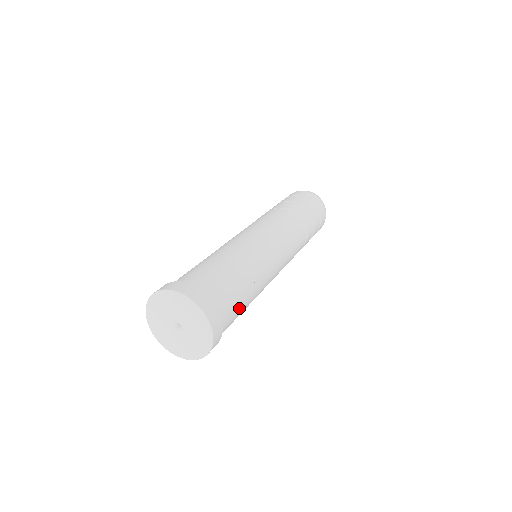
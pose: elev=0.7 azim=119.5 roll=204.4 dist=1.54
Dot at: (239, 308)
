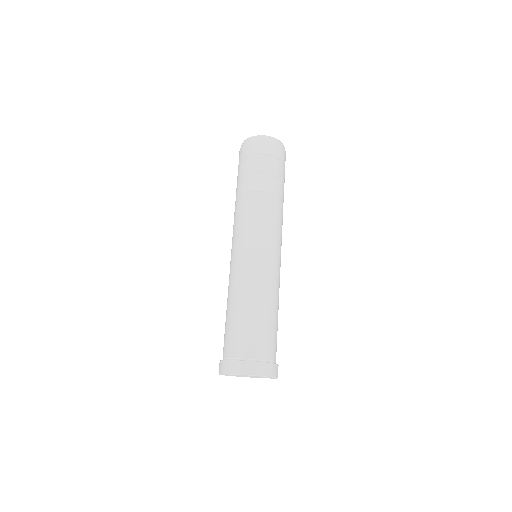
Dot at: occluded
